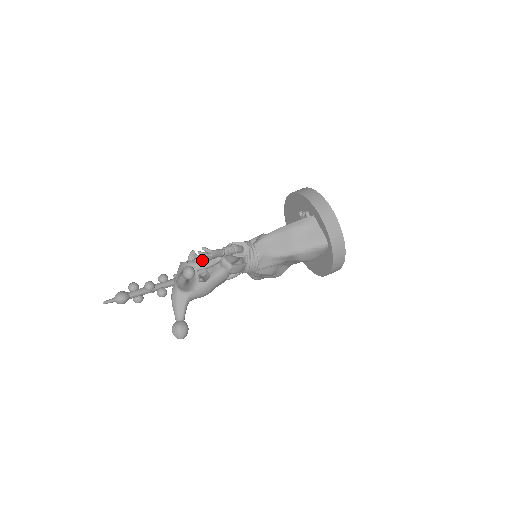
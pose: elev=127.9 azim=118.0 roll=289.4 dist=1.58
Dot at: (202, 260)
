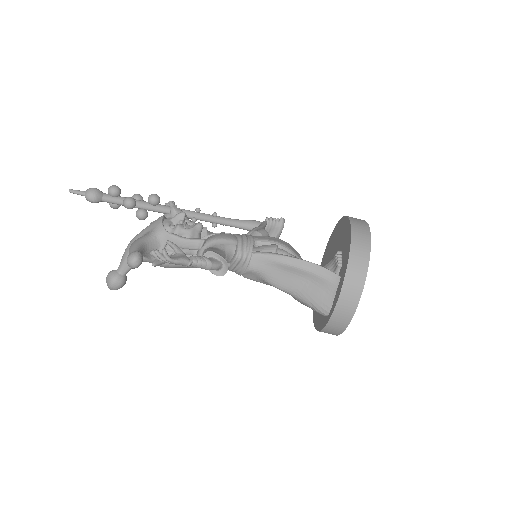
Dot at: occluded
